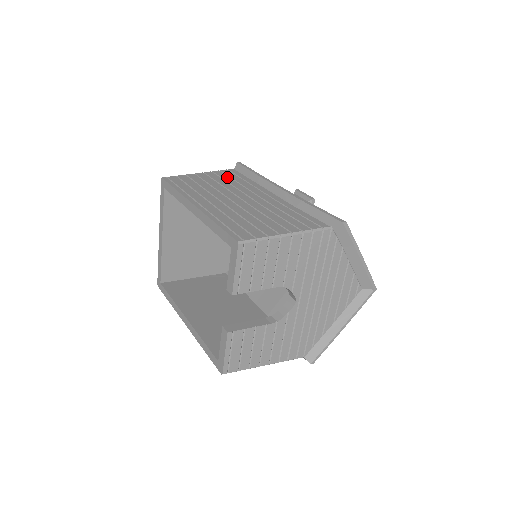
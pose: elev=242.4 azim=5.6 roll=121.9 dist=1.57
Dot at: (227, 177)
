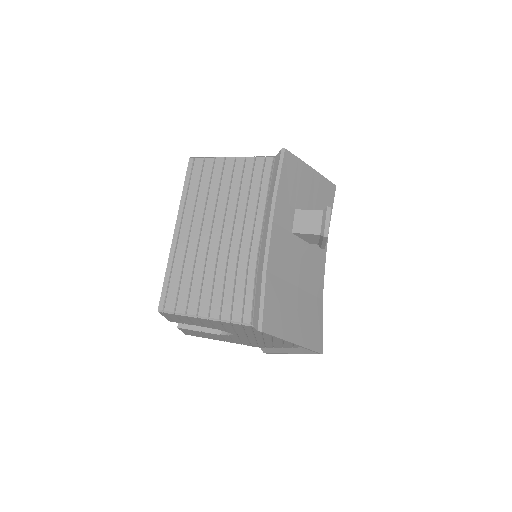
Dot at: (248, 178)
